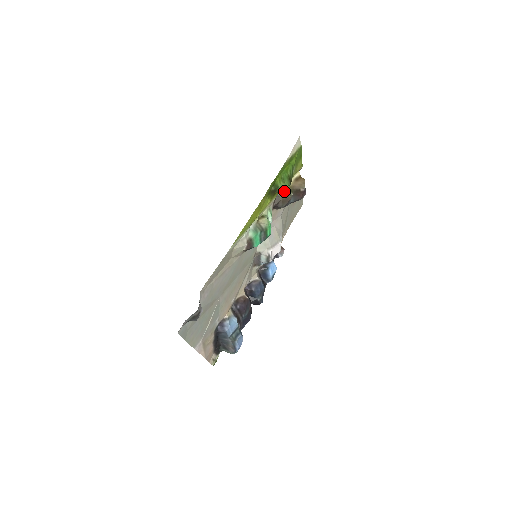
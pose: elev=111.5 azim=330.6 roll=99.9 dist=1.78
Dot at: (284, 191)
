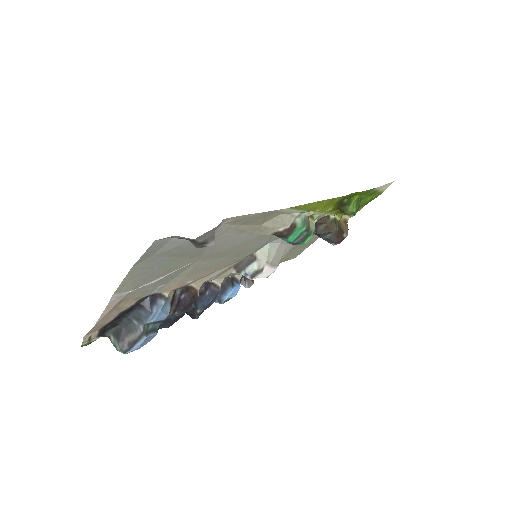
Dot at: (335, 218)
